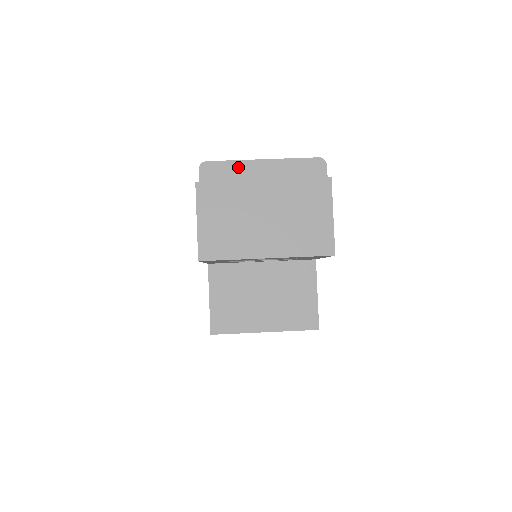
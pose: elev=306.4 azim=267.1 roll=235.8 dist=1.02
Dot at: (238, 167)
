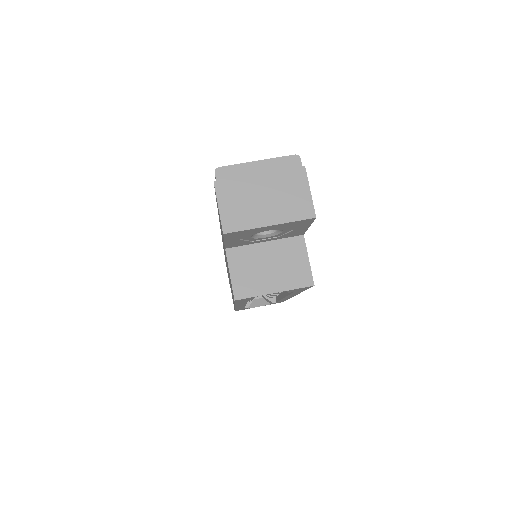
Dot at: (241, 168)
